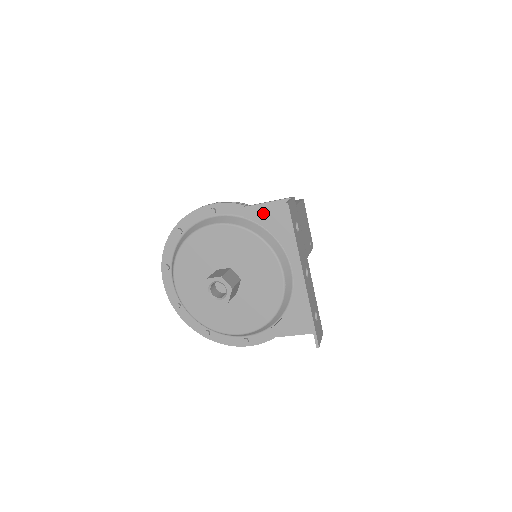
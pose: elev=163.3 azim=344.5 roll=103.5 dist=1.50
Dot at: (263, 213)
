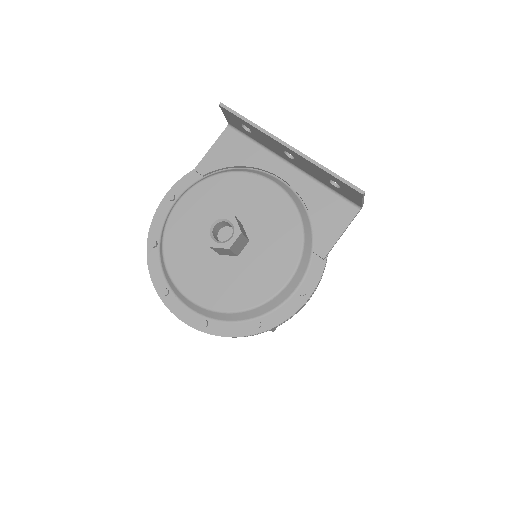
Dot at: (215, 157)
